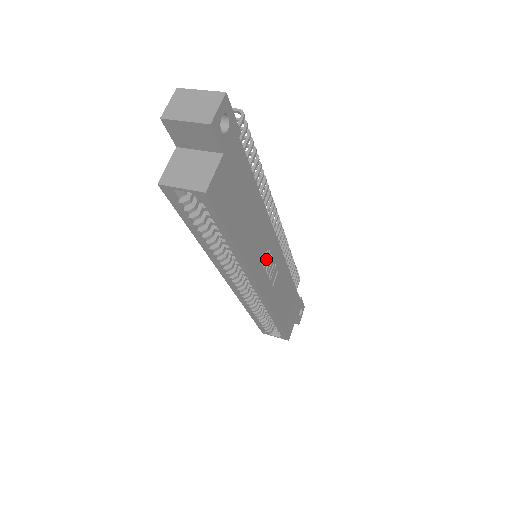
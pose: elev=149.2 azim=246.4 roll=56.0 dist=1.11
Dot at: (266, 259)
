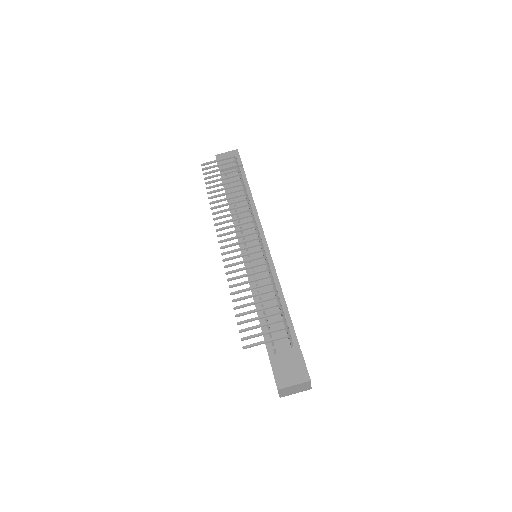
Dot at: occluded
